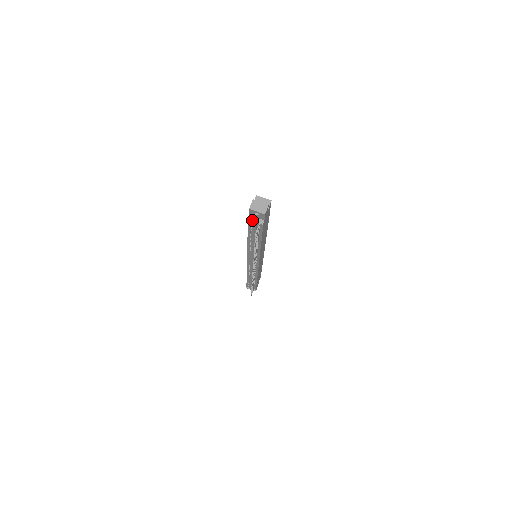
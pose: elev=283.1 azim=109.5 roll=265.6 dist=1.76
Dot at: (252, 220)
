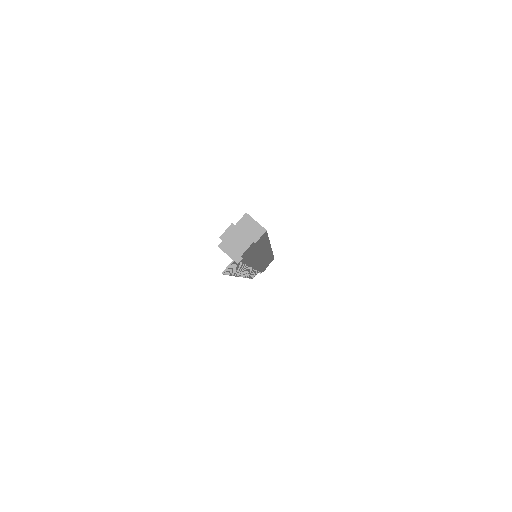
Dot at: (224, 250)
